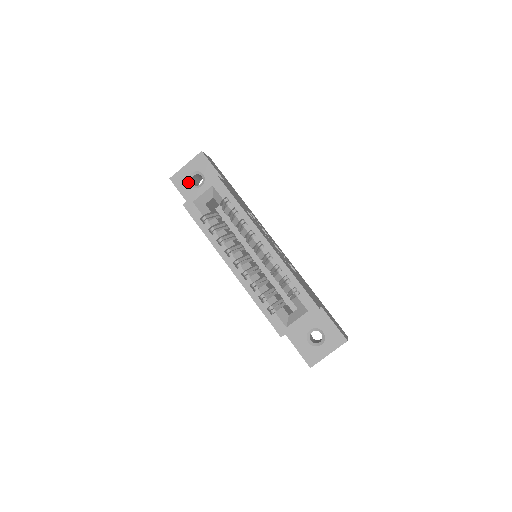
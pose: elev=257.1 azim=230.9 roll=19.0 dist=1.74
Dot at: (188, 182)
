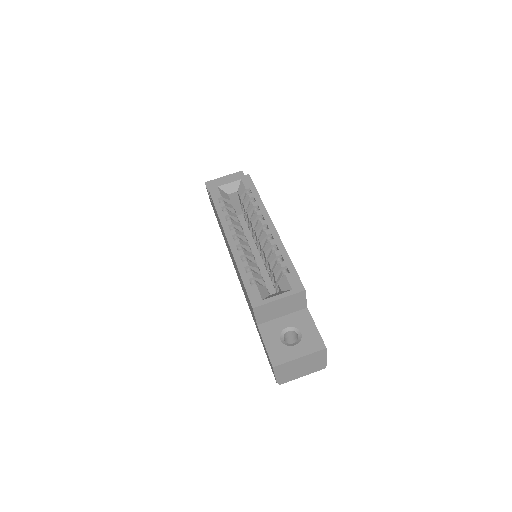
Dot at: occluded
